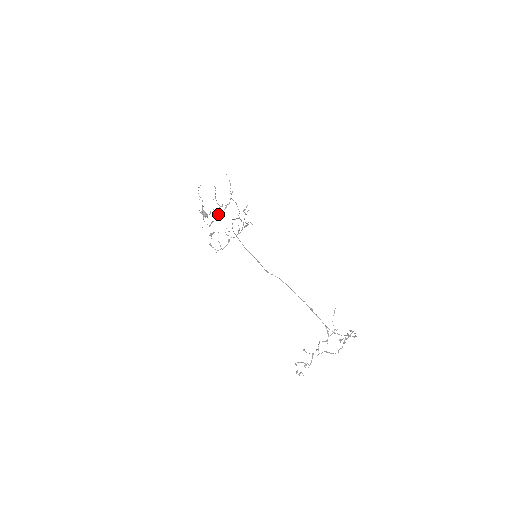
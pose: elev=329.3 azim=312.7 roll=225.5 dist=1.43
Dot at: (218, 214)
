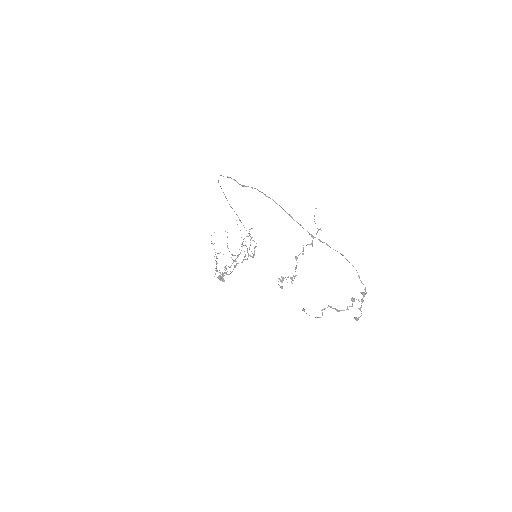
Dot at: (231, 265)
